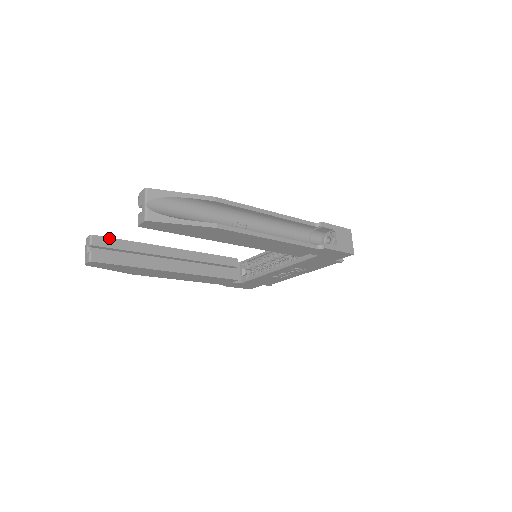
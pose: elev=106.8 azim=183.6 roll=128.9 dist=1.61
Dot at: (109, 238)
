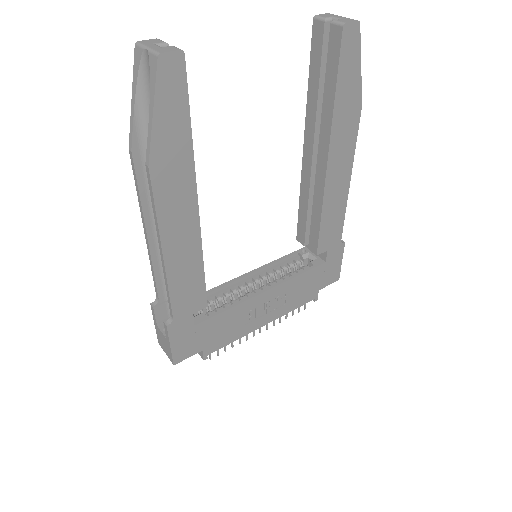
Dot at: occluded
